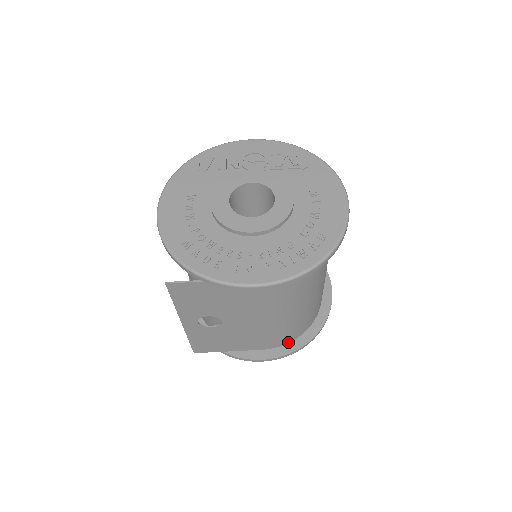
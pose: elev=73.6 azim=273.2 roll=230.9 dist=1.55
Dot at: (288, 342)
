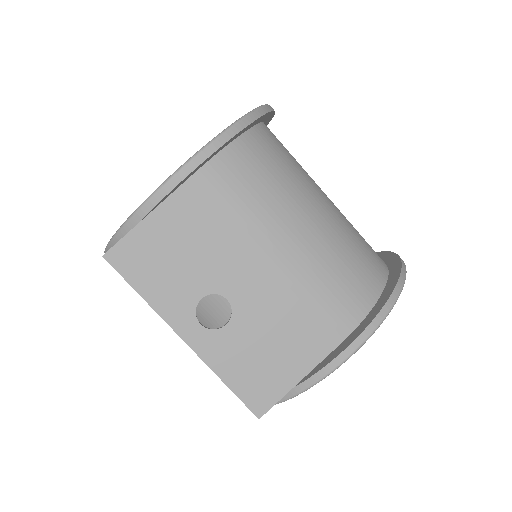
Dot at: (367, 311)
